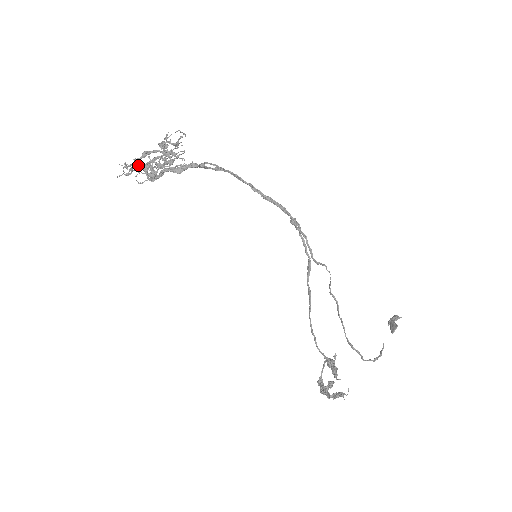
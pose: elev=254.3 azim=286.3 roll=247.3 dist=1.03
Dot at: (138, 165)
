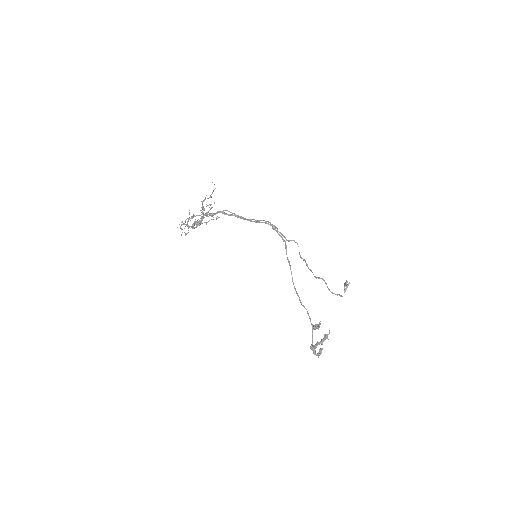
Dot at: occluded
